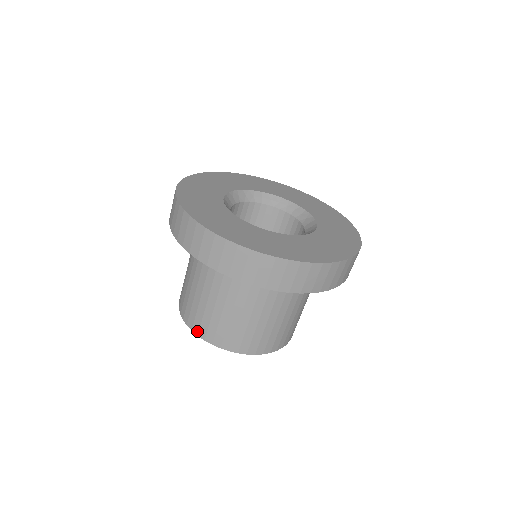
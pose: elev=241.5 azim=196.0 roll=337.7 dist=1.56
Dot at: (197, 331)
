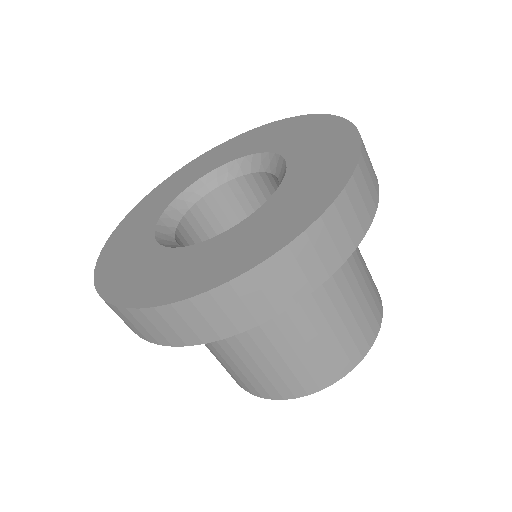
Dot at: (267, 396)
